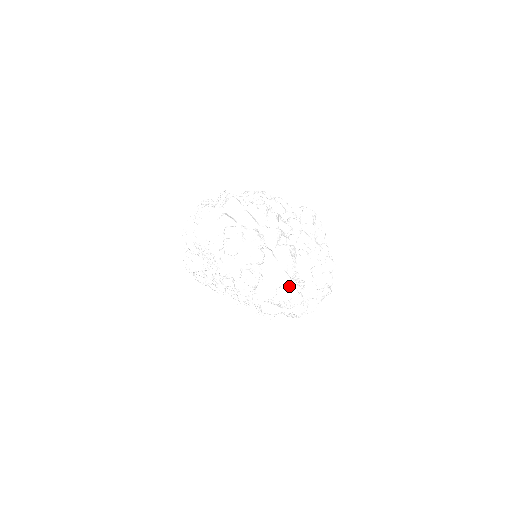
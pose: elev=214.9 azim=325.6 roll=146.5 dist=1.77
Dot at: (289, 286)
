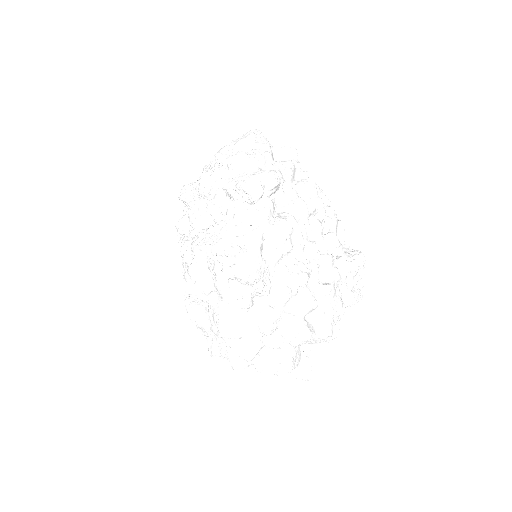
Dot at: (248, 257)
